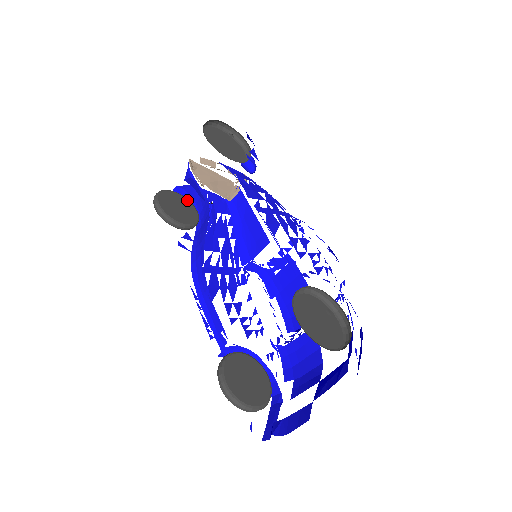
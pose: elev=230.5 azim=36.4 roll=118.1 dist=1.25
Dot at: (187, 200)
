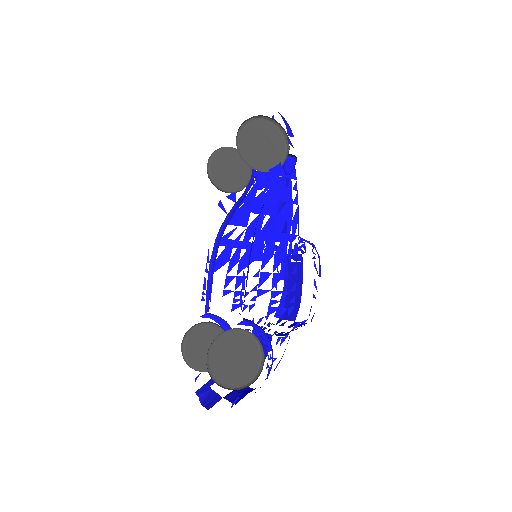
Dot at: occluded
